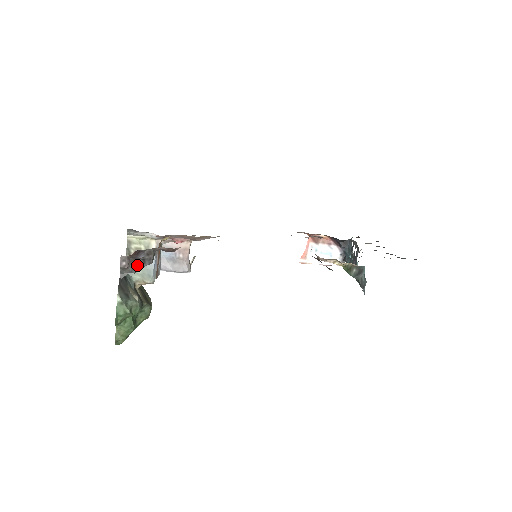
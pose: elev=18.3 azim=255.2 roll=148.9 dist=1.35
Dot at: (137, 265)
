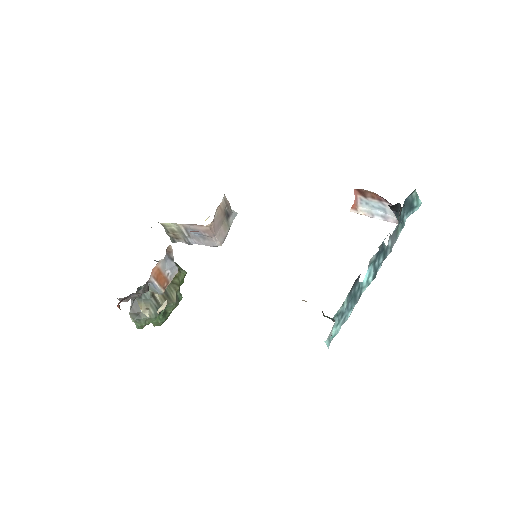
Dot at: (137, 295)
